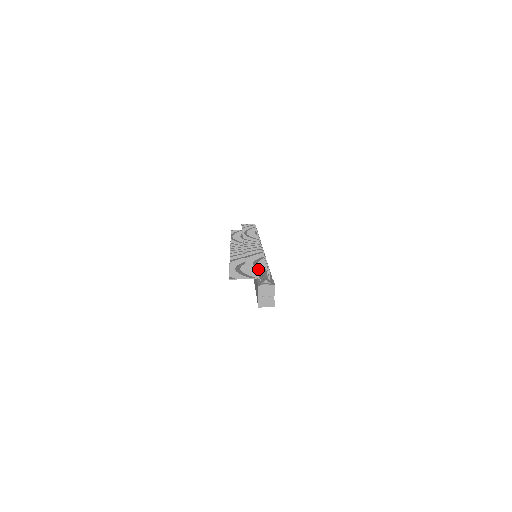
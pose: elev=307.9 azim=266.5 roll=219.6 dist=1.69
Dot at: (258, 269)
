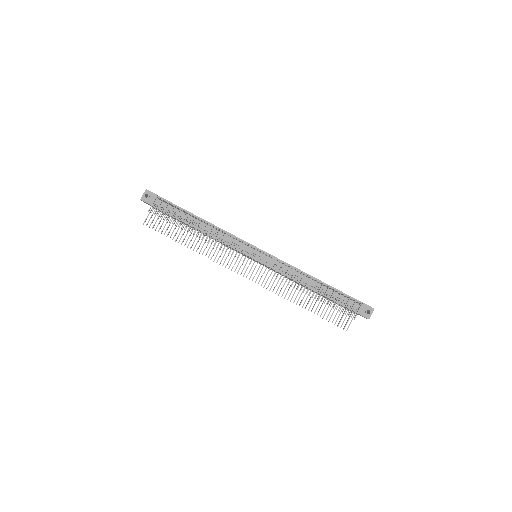
Dot at: occluded
